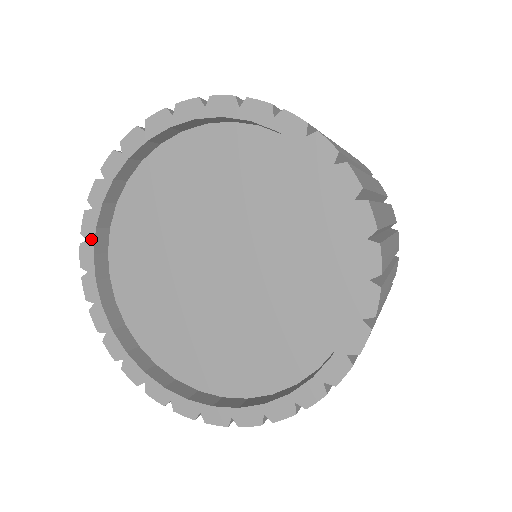
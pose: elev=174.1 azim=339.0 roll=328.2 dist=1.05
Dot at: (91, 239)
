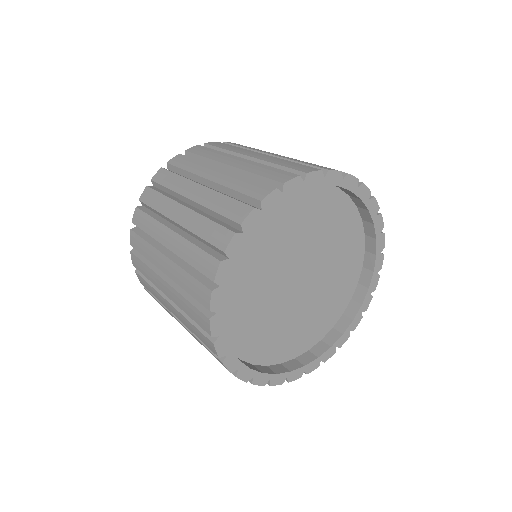
Dot at: (247, 233)
